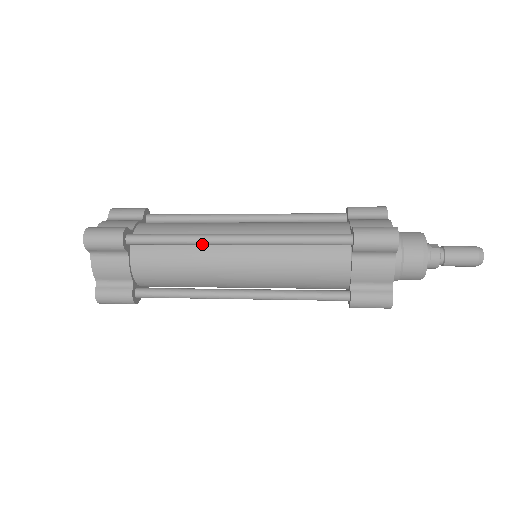
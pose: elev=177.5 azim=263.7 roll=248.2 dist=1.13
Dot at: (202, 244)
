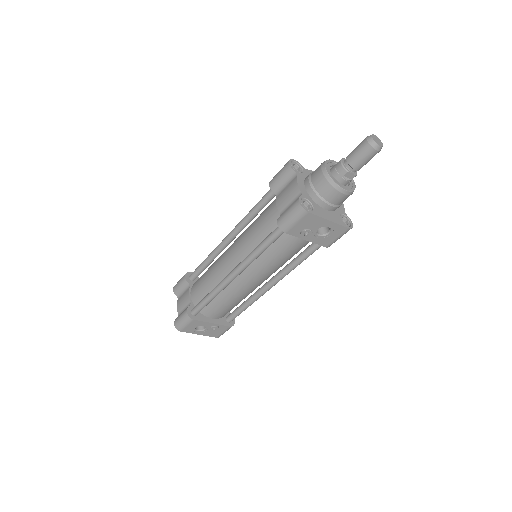
Dot at: (215, 253)
